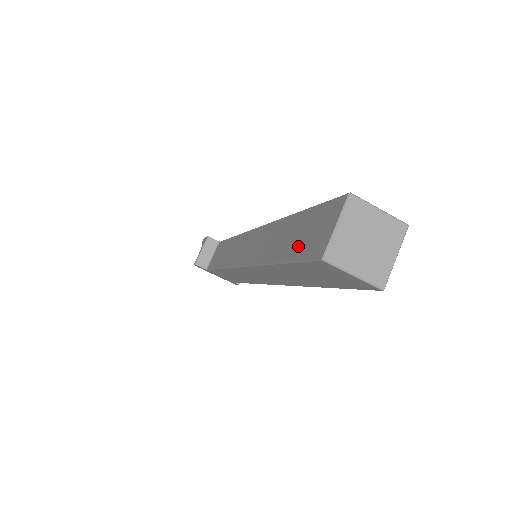
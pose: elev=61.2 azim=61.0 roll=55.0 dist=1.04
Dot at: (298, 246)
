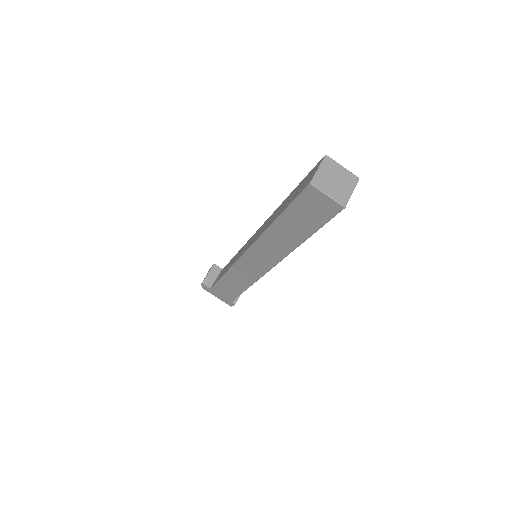
Dot at: (294, 196)
